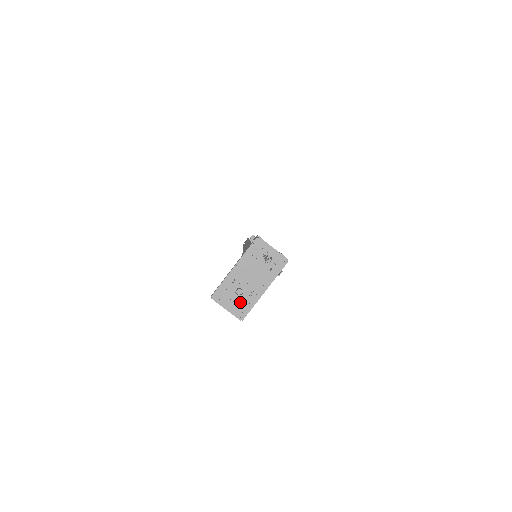
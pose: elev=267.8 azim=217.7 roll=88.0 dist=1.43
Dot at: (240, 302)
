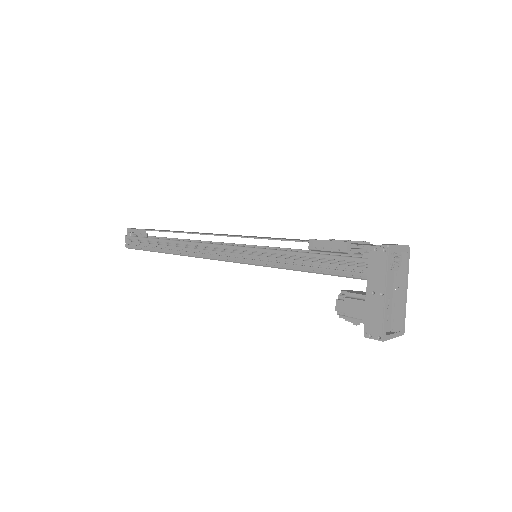
Dot at: occluded
